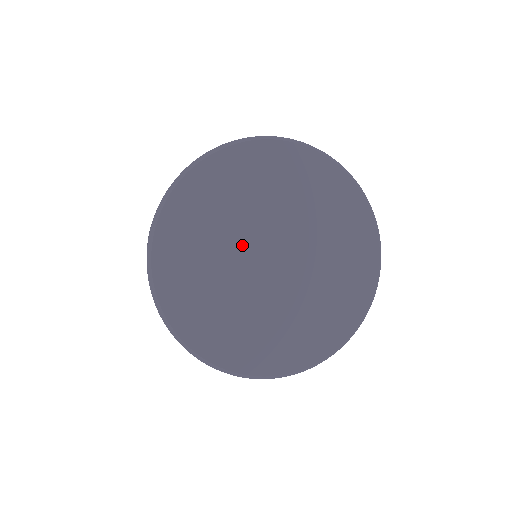
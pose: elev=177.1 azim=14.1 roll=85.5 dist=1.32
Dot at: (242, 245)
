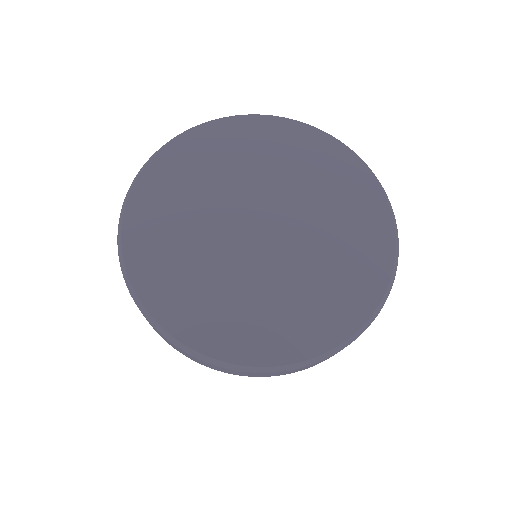
Dot at: (227, 208)
